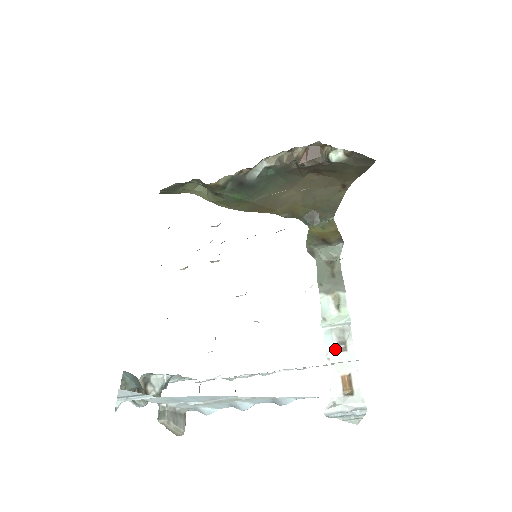
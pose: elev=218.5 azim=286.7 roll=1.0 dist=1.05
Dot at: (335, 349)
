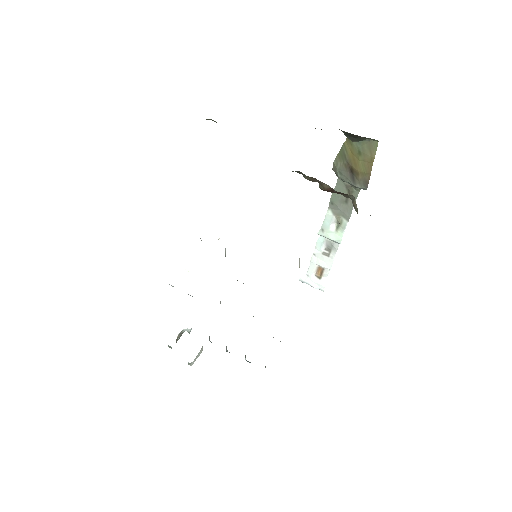
Dot at: (321, 252)
